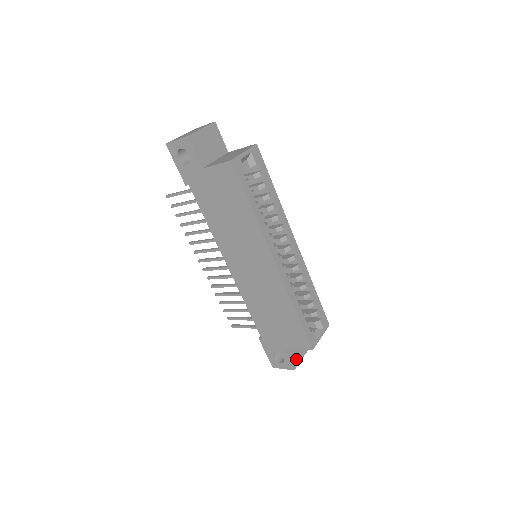
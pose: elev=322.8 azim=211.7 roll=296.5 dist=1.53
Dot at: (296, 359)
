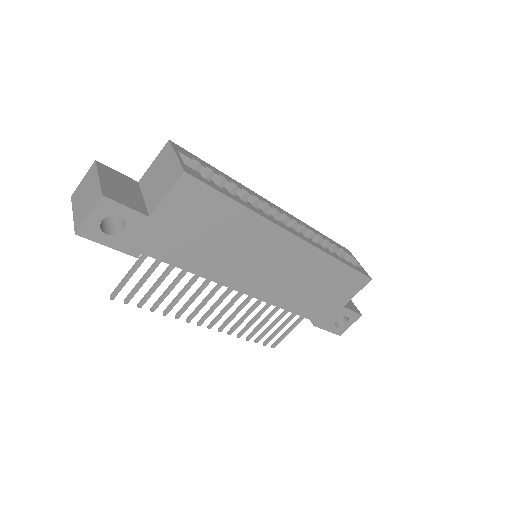
Dot at: (352, 306)
